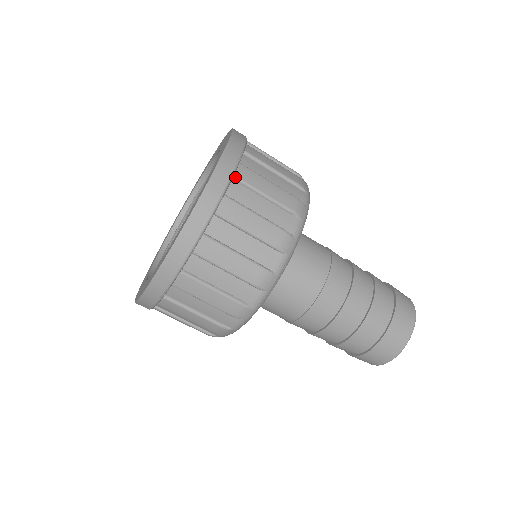
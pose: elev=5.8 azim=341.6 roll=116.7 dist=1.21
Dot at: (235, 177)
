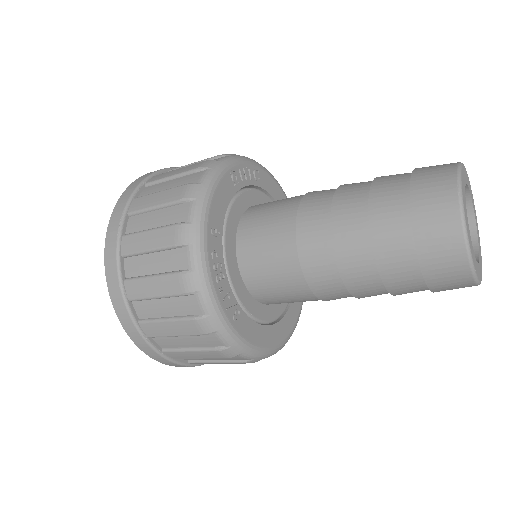
Dot at: (123, 256)
